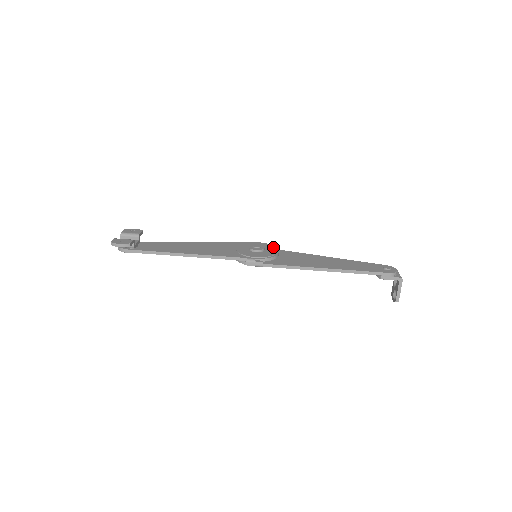
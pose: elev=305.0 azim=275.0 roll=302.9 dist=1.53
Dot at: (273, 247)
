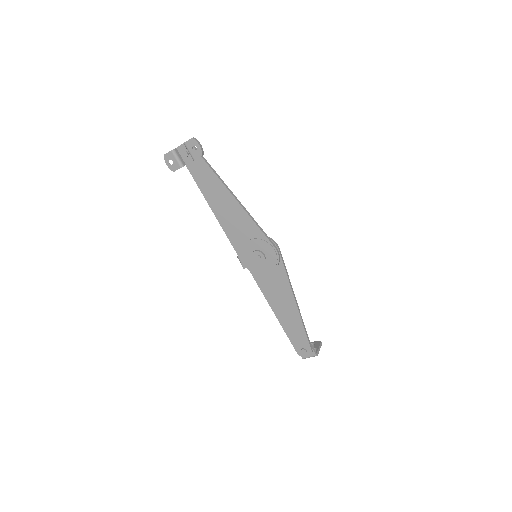
Dot at: (272, 267)
